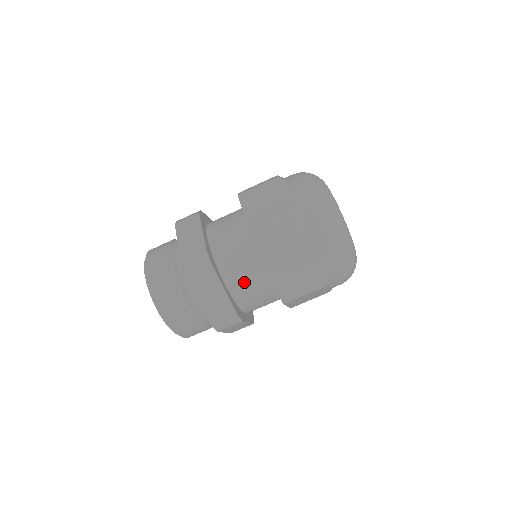
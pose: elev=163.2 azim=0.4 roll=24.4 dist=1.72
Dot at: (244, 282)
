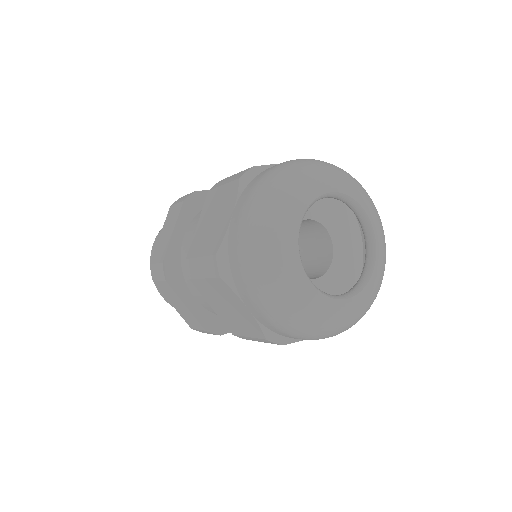
Dot at: occluded
